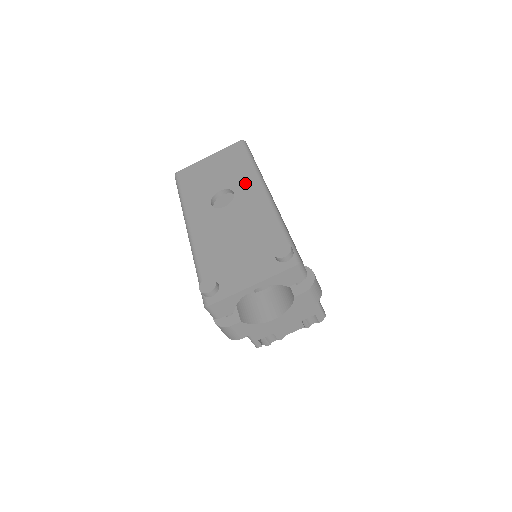
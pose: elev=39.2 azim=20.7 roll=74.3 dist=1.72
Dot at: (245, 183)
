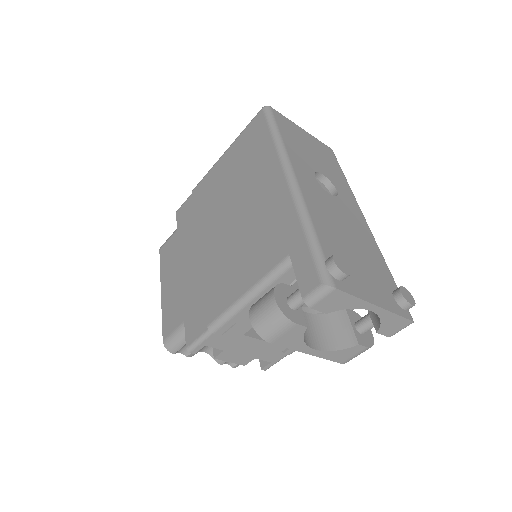
Dot at: (346, 193)
